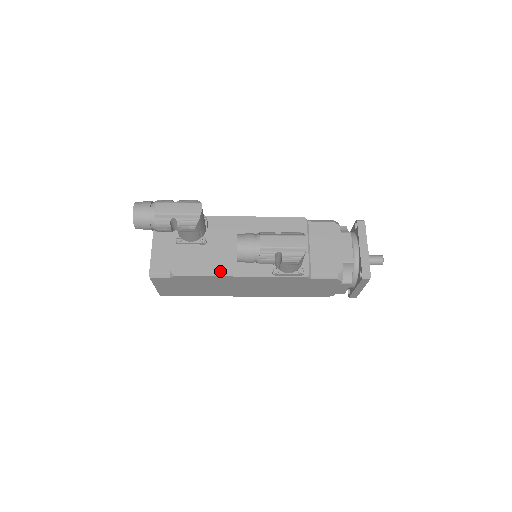
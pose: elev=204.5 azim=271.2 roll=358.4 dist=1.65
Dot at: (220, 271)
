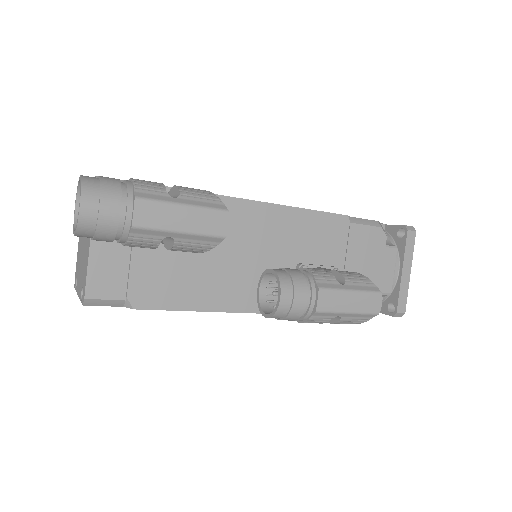
Dot at: (214, 302)
